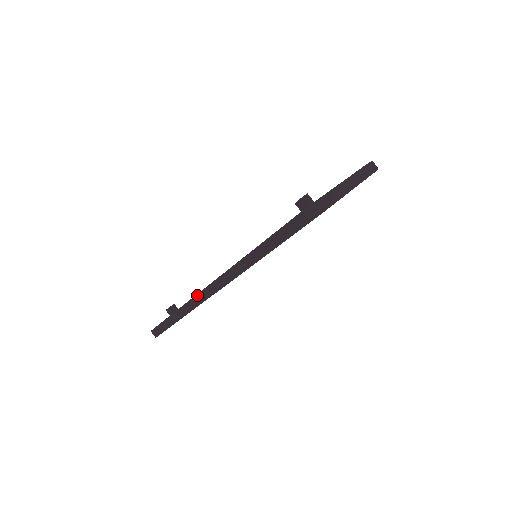
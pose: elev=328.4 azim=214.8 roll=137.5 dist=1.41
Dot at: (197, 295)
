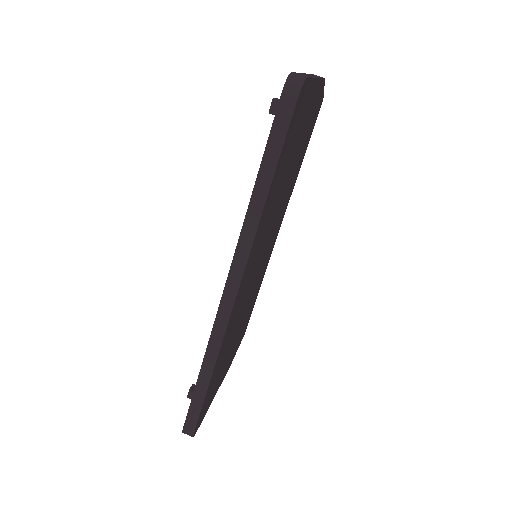
Dot at: (216, 317)
